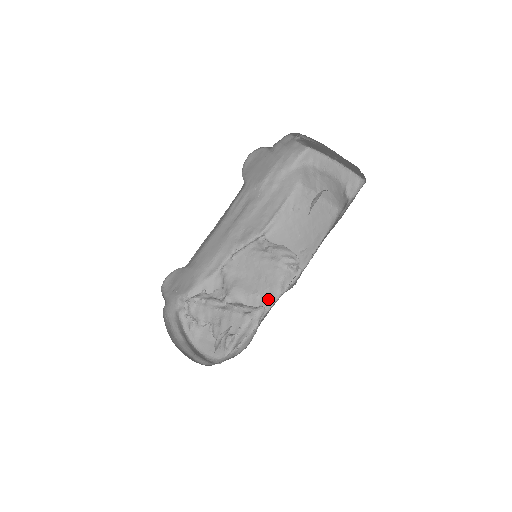
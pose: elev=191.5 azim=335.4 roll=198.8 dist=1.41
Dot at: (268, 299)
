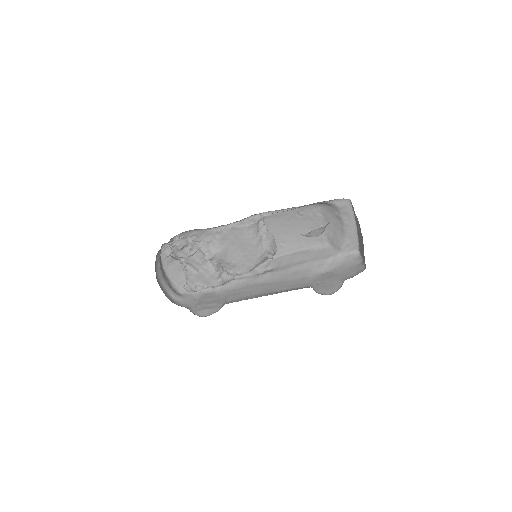
Dot at: (240, 271)
